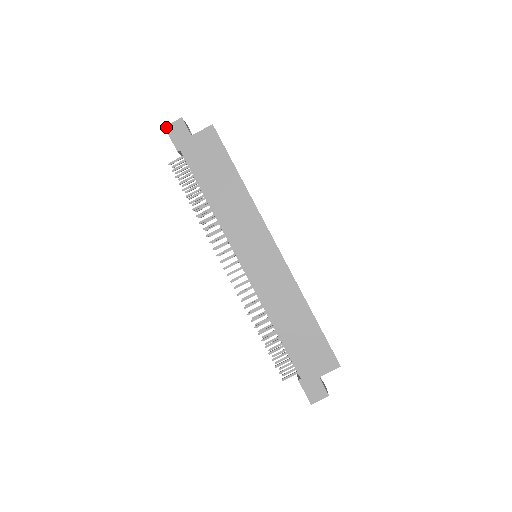
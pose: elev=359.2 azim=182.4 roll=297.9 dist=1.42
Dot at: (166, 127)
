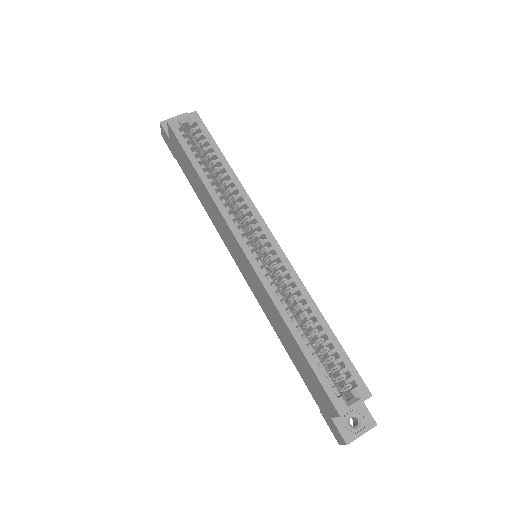
Dot at: (162, 136)
